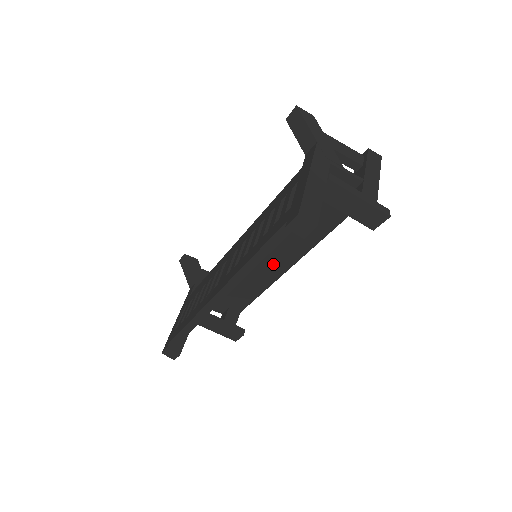
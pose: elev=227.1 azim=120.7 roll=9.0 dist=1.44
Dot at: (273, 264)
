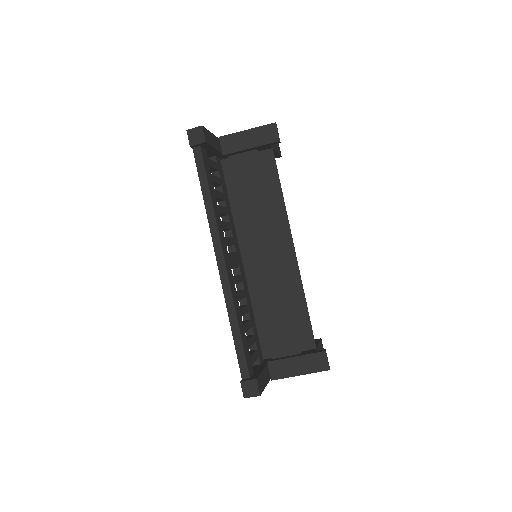
Dot at: (280, 259)
